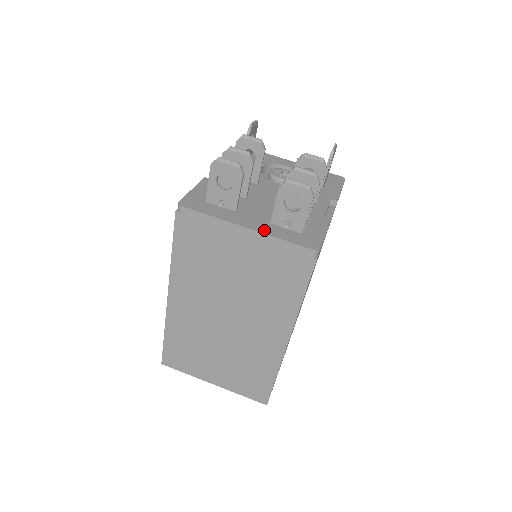
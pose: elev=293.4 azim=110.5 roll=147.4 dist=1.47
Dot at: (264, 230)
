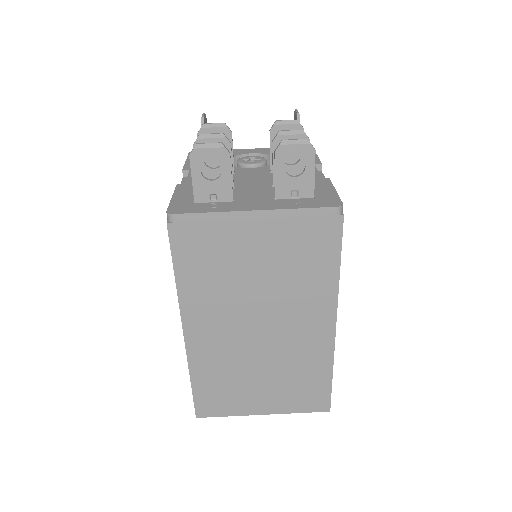
Dot at: (275, 207)
